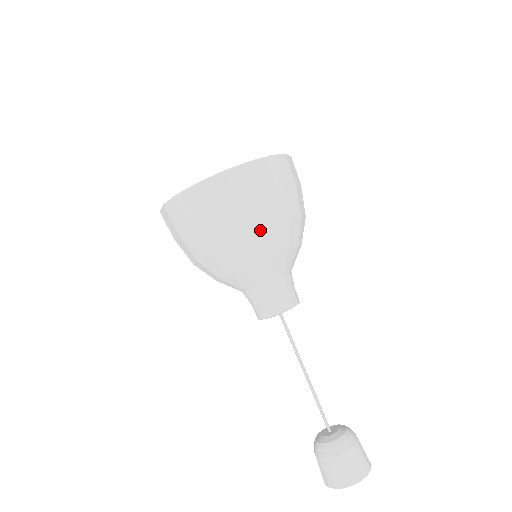
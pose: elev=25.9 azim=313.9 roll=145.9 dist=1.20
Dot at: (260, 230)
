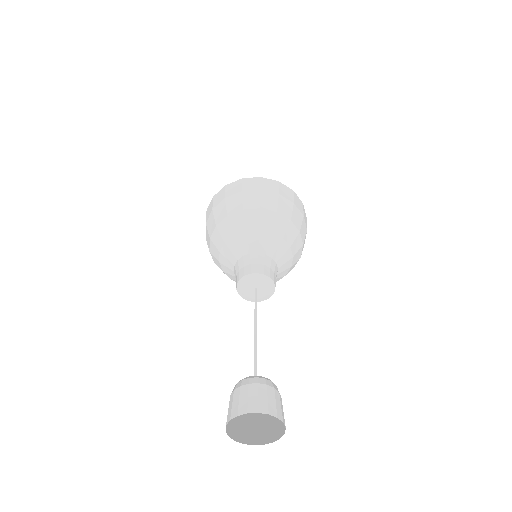
Dot at: (296, 224)
